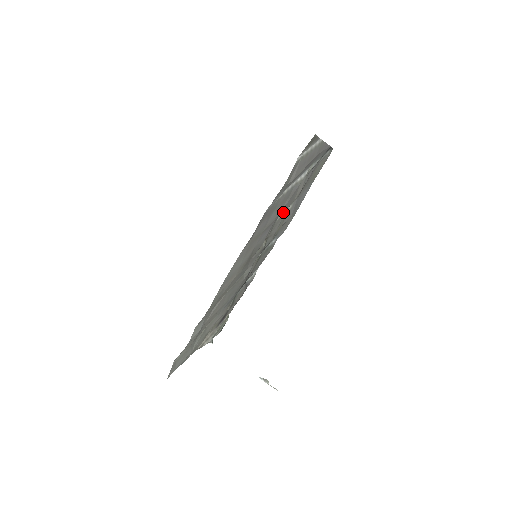
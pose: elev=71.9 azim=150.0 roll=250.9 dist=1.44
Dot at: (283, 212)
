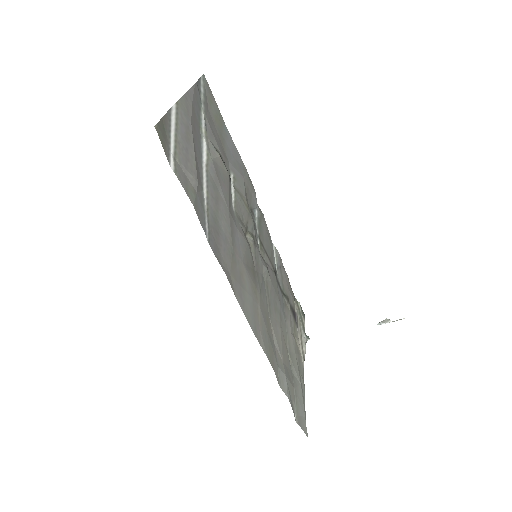
Dot at: (231, 193)
